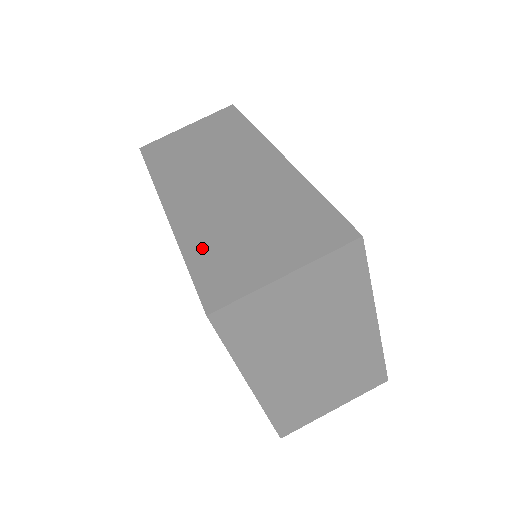
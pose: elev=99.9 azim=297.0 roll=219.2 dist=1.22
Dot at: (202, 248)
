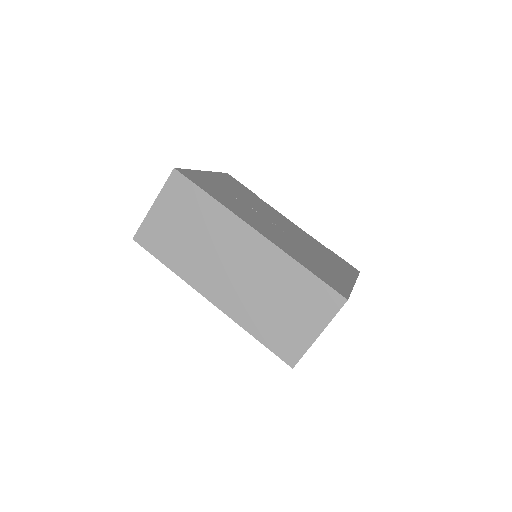
Dot at: (259, 328)
